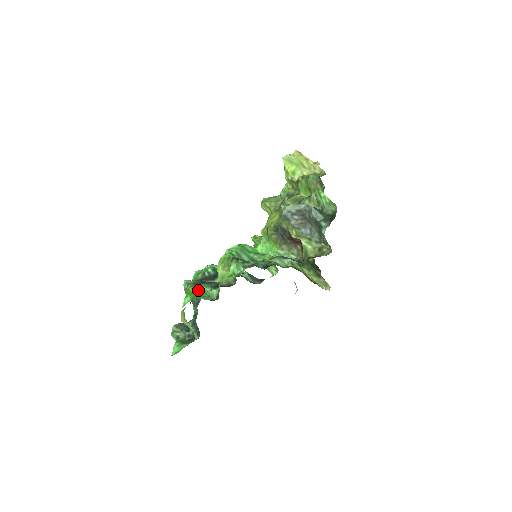
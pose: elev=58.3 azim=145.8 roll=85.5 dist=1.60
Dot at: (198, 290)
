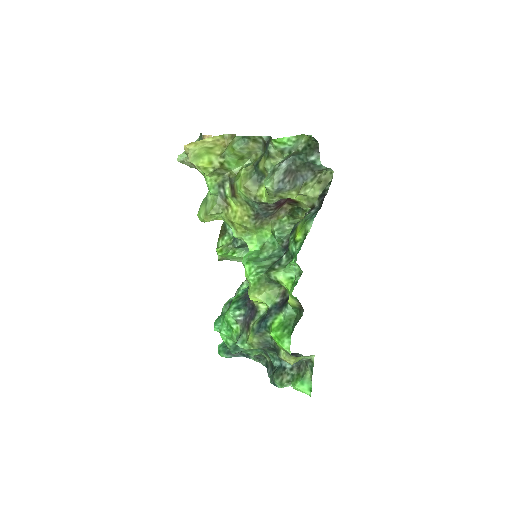
Dot at: (279, 327)
